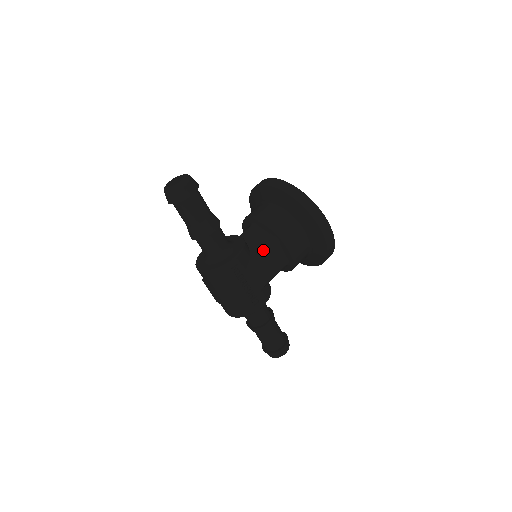
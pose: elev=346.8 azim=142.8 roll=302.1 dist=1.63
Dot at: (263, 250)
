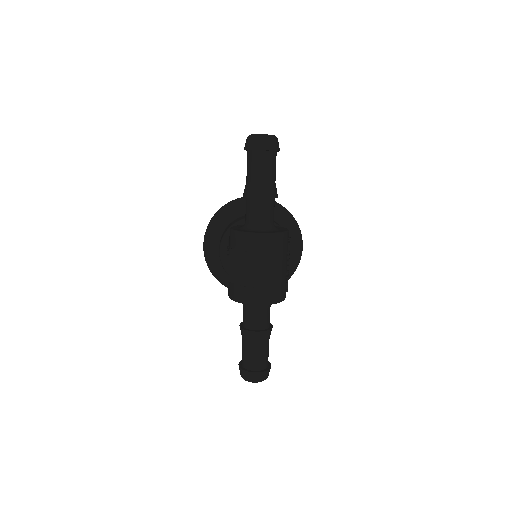
Dot at: occluded
